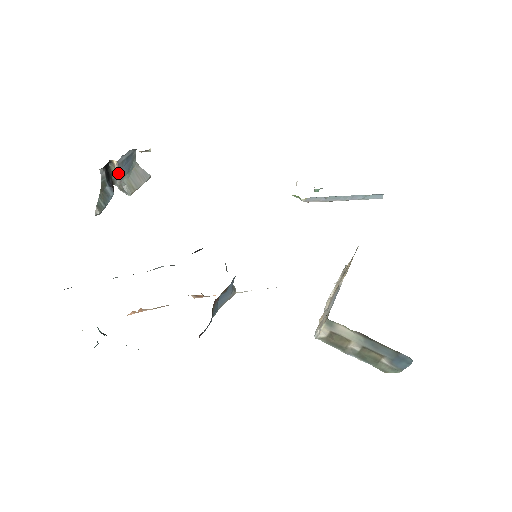
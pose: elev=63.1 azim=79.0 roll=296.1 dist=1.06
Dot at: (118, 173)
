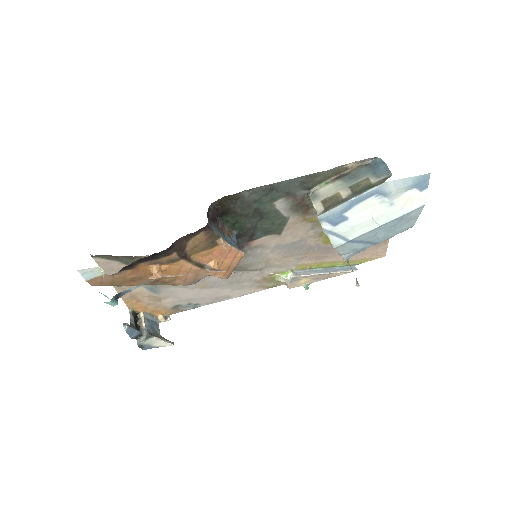
Dot at: (144, 326)
